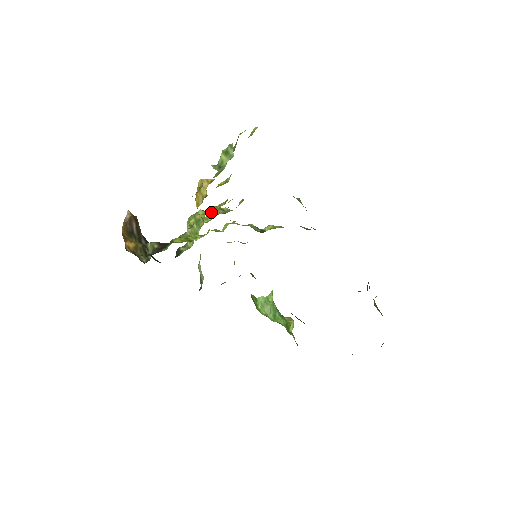
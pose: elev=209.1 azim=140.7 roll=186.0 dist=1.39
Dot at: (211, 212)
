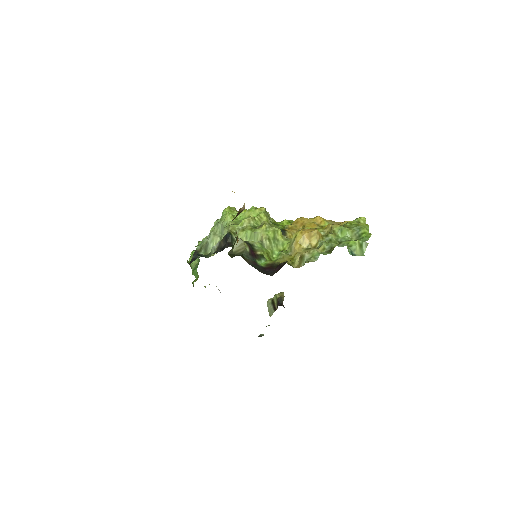
Dot at: (282, 233)
